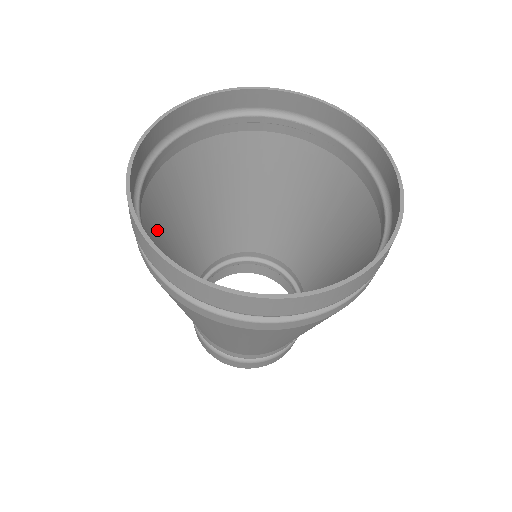
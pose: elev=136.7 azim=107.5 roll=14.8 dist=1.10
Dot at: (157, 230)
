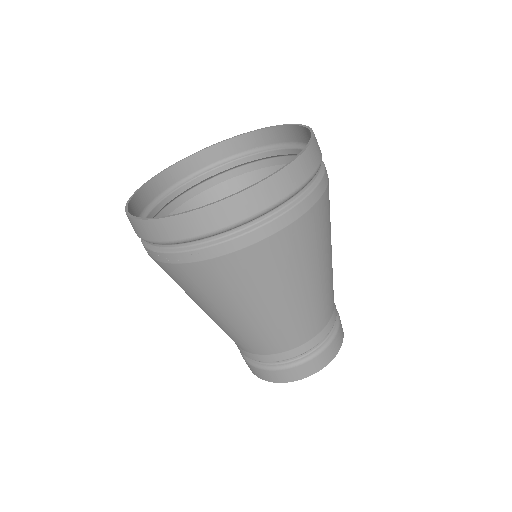
Dot at: occluded
